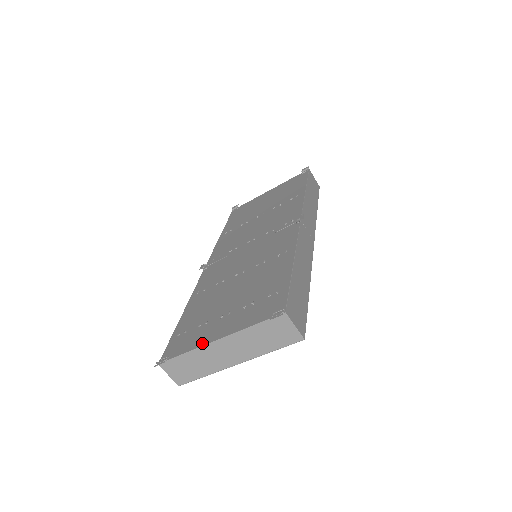
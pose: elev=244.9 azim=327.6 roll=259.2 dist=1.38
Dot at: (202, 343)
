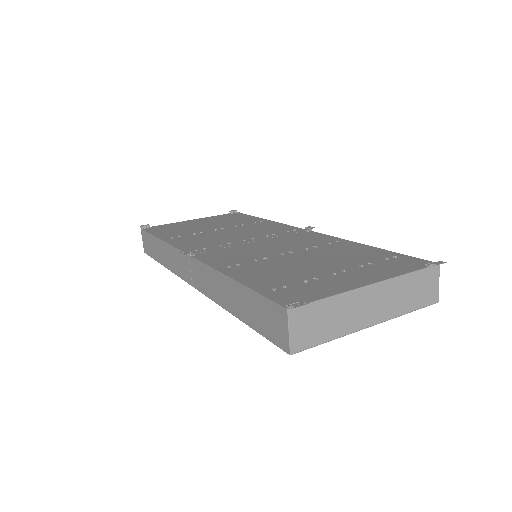
Dot at: (348, 288)
